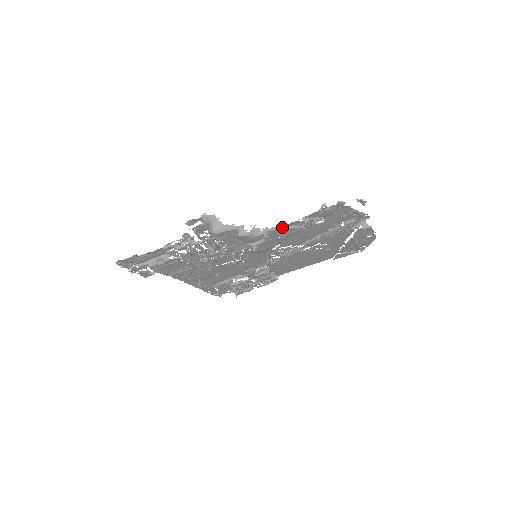
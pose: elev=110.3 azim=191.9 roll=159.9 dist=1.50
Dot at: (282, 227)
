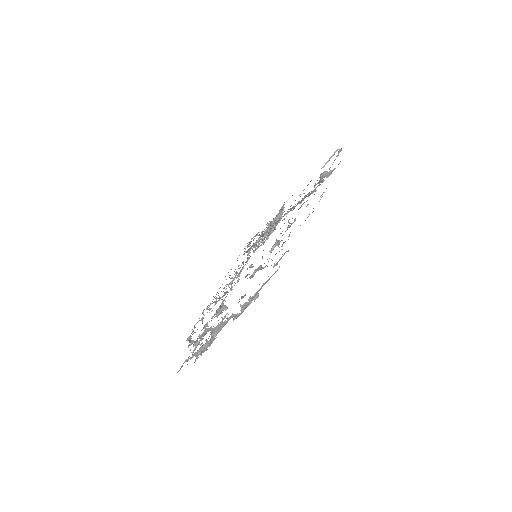
Dot at: (261, 286)
